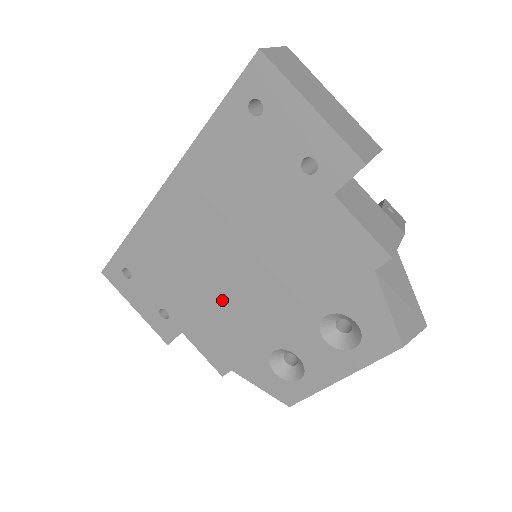
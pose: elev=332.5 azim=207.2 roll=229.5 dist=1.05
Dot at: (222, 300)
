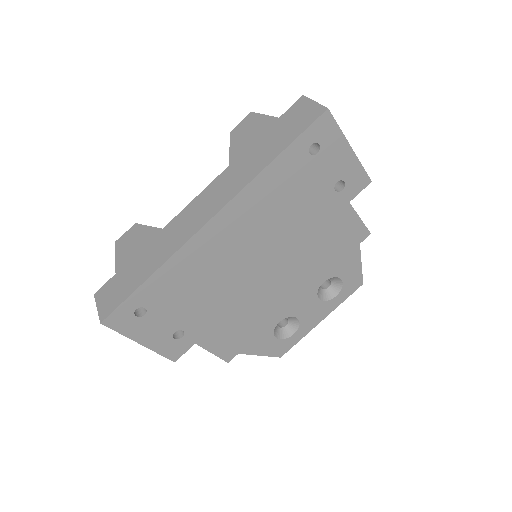
Dot at: (246, 300)
